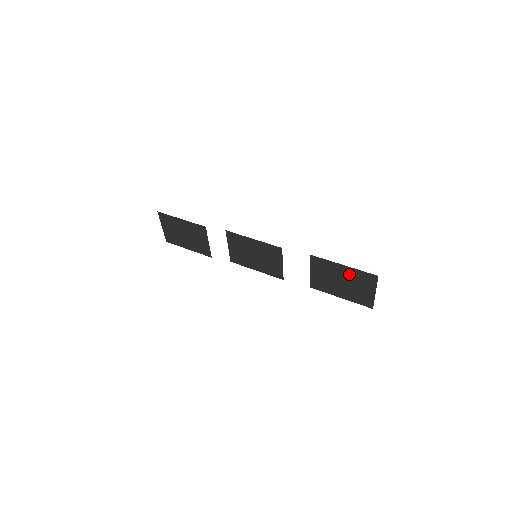
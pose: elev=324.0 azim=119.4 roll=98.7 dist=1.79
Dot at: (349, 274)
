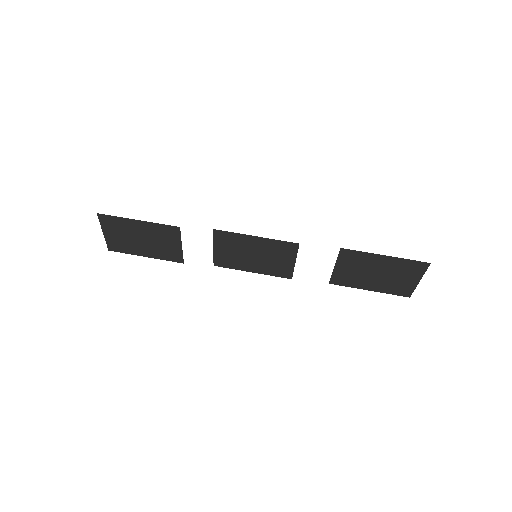
Dot at: (390, 265)
